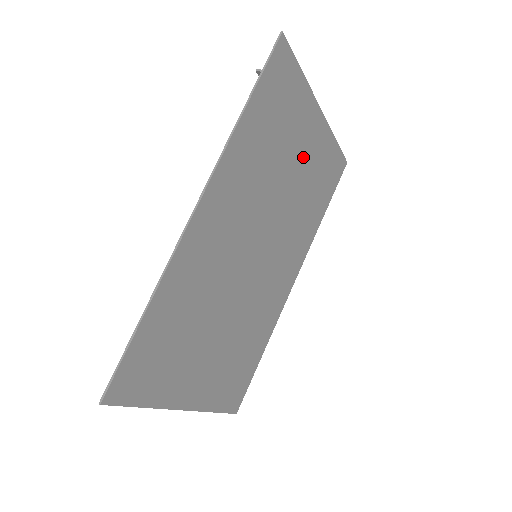
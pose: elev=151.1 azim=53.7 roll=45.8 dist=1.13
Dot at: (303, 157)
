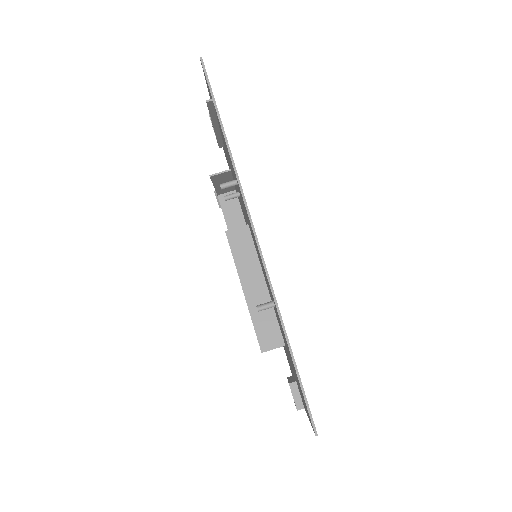
Dot at: occluded
